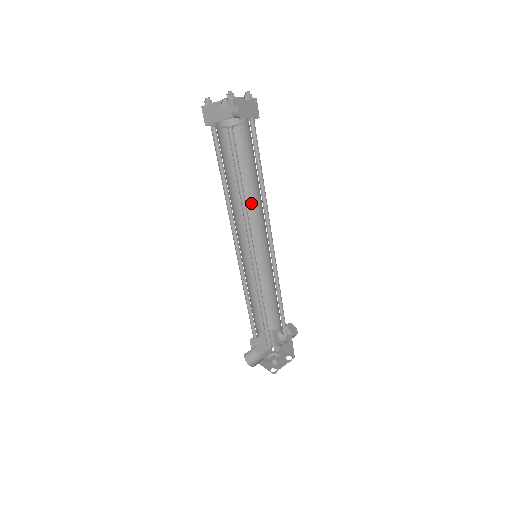
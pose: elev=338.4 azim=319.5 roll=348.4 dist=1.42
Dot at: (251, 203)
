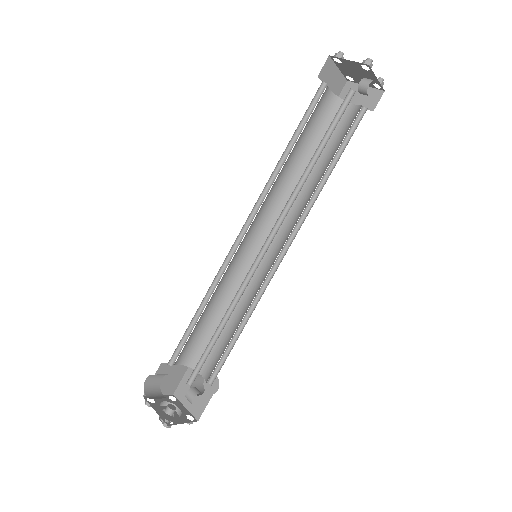
Dot at: (289, 196)
